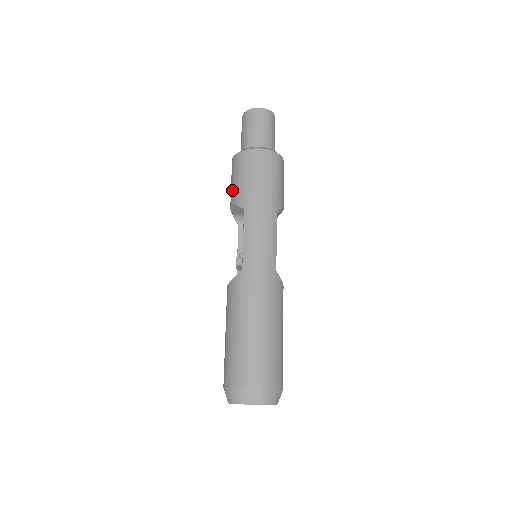
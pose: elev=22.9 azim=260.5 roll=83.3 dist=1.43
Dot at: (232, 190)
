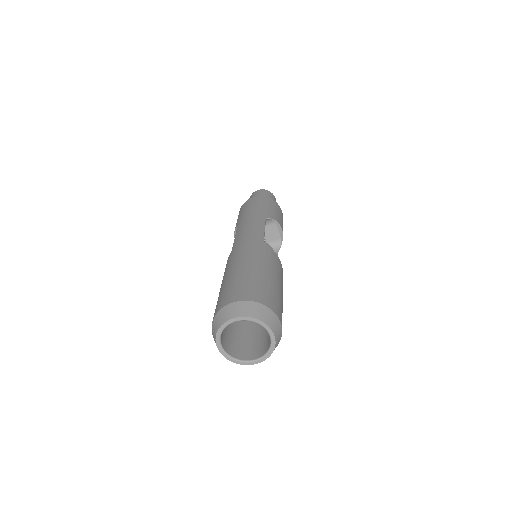
Dot at: occluded
